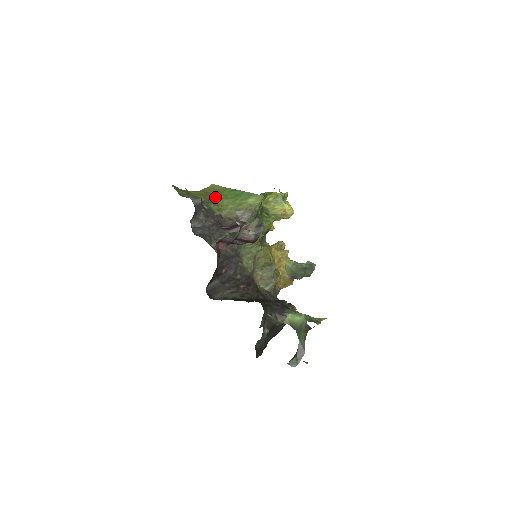
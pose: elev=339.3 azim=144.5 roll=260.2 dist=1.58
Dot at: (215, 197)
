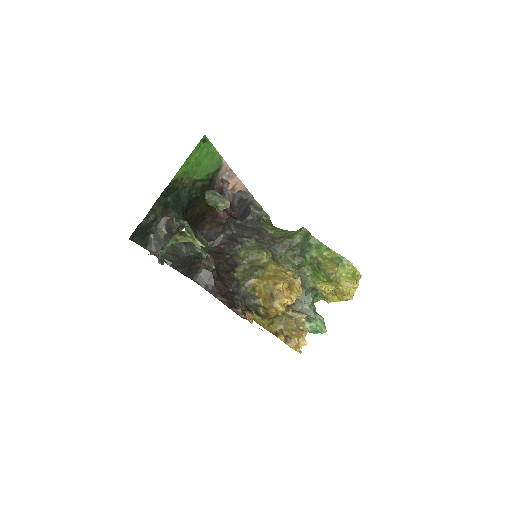
Dot at: occluded
